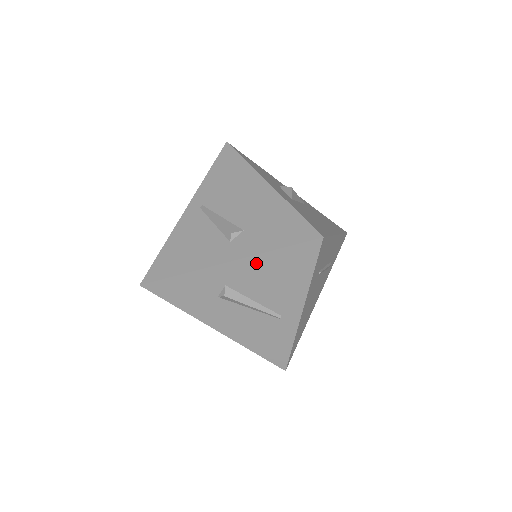
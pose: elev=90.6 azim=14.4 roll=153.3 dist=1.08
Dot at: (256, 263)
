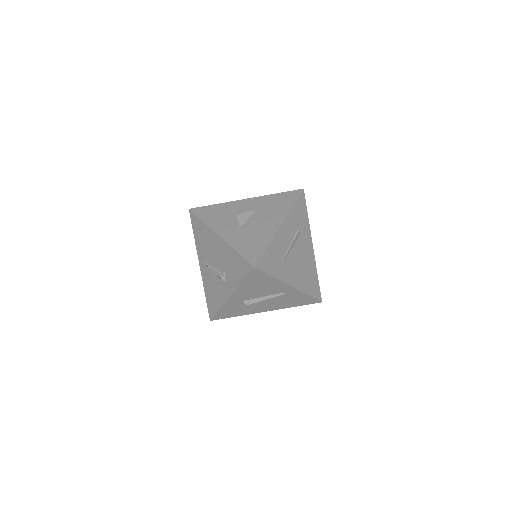
Dot at: (242, 289)
